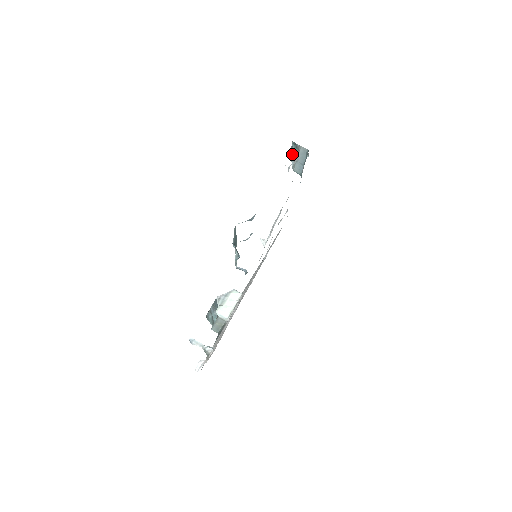
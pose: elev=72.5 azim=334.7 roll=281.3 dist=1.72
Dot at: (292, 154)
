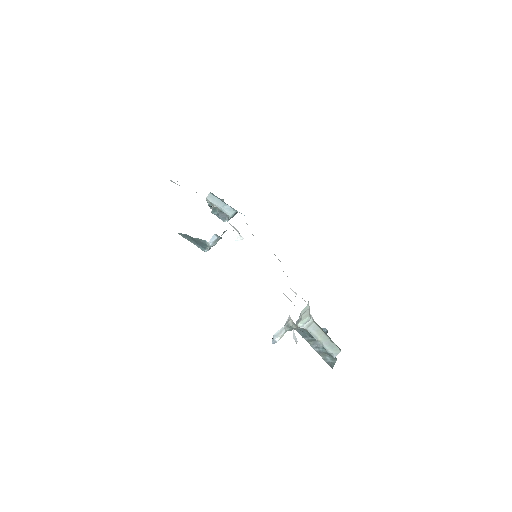
Dot at: (223, 218)
